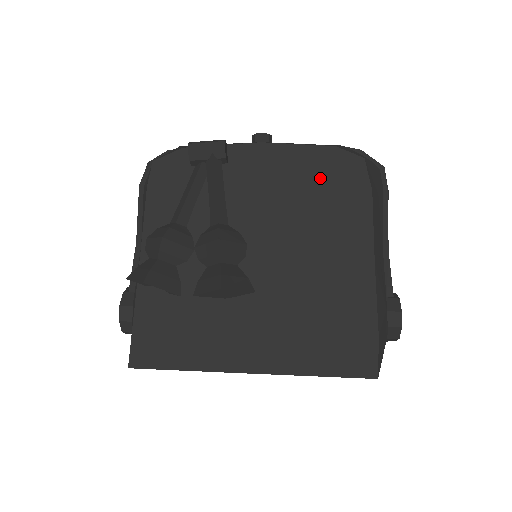
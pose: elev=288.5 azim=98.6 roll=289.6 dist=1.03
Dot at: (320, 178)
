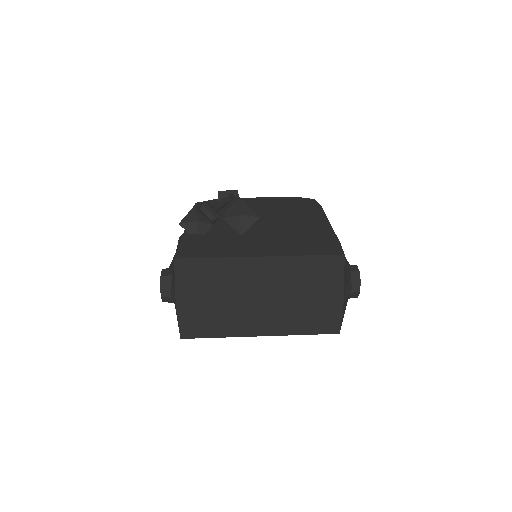
Dot at: (291, 204)
